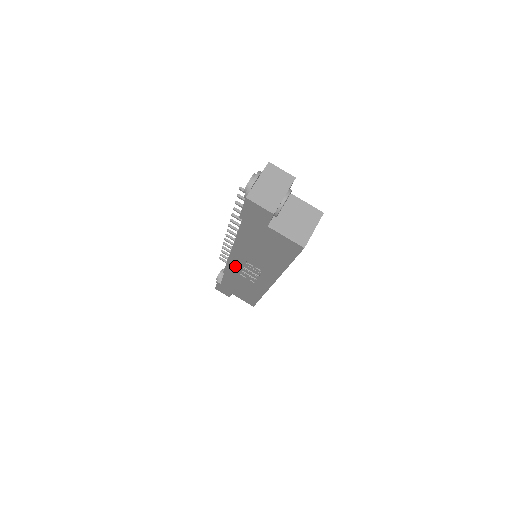
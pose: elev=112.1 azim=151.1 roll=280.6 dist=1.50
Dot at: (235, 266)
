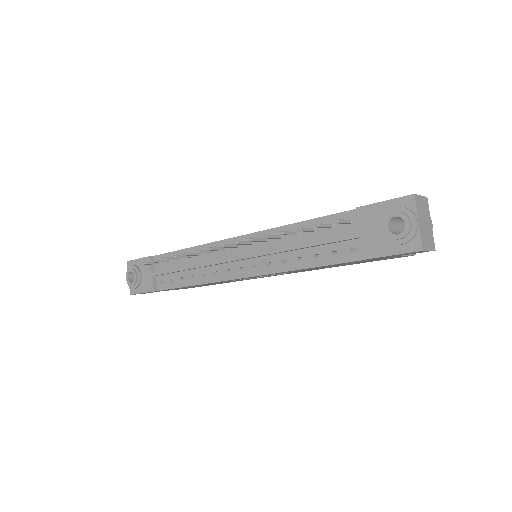
Dot at: occluded
